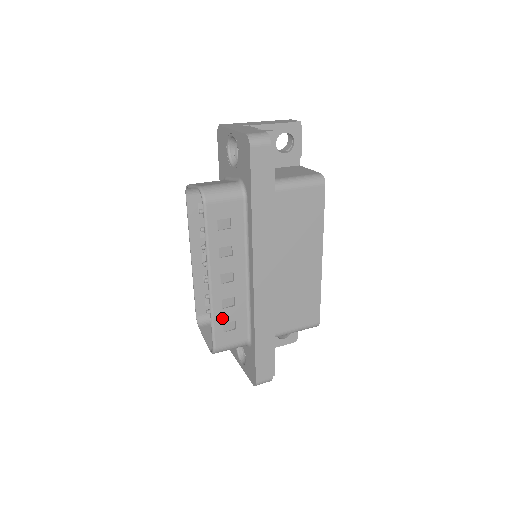
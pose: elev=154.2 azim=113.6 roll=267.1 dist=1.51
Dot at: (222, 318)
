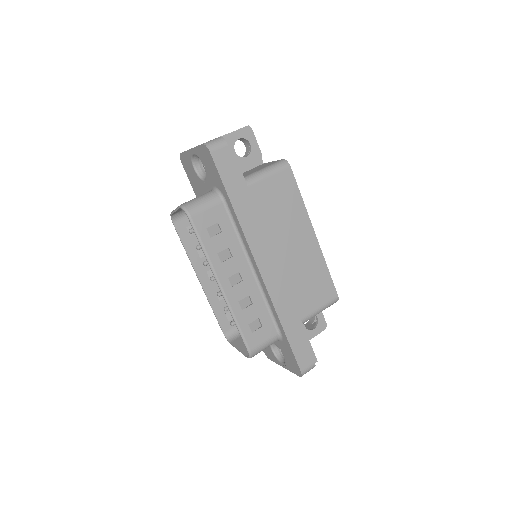
Dot at: (245, 319)
